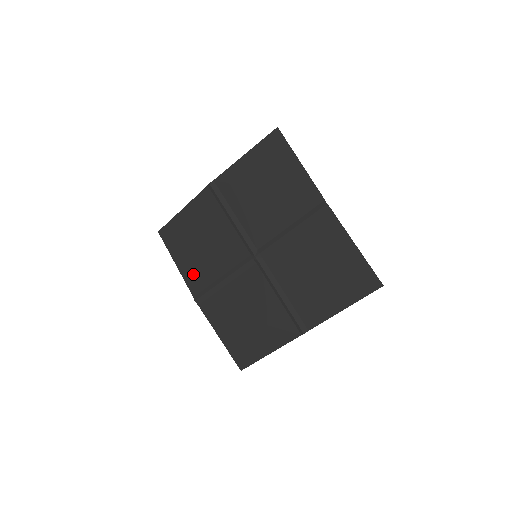
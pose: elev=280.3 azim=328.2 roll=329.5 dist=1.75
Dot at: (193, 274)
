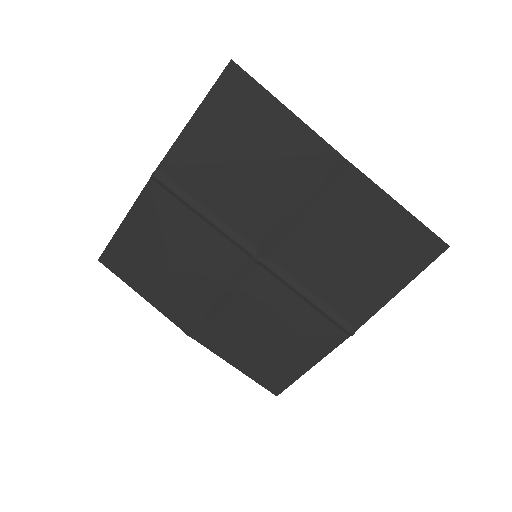
Dot at: (172, 303)
